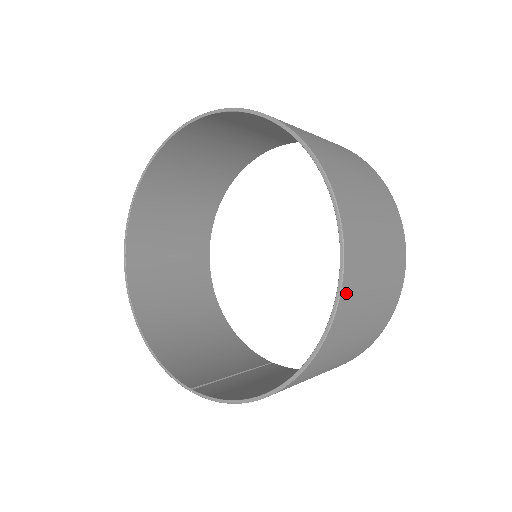
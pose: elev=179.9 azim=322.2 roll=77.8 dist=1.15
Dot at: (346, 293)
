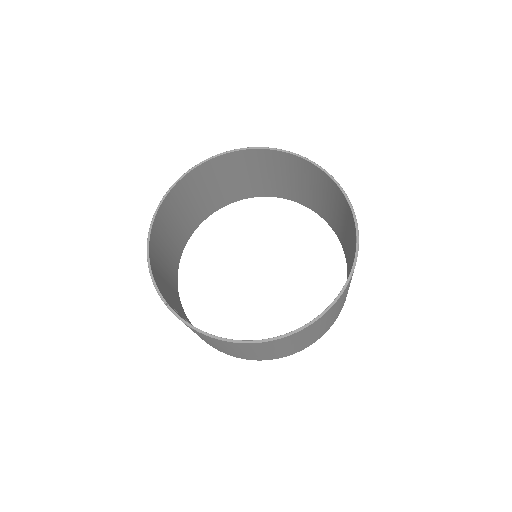
Dot at: (323, 317)
